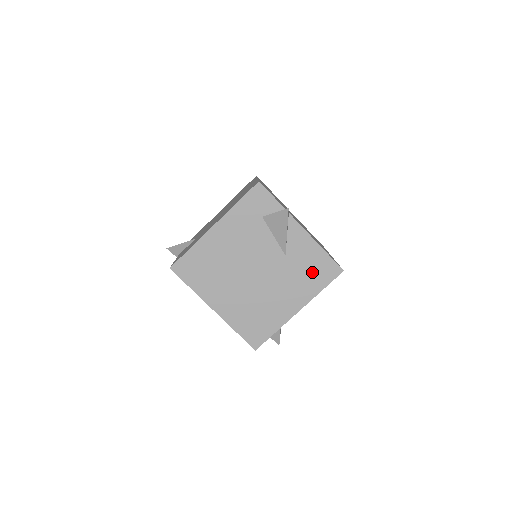
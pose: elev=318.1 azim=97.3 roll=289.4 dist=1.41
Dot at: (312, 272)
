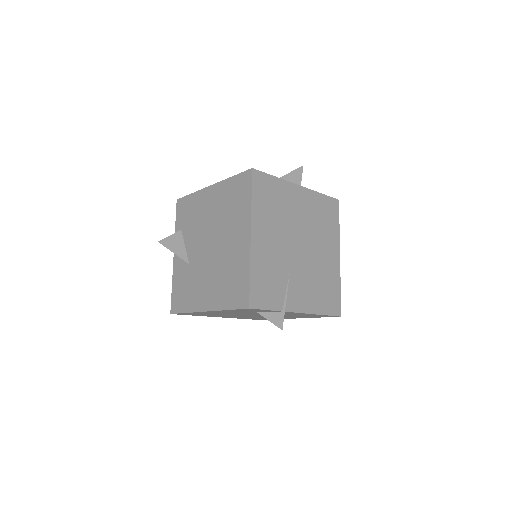
Dot at: (309, 316)
